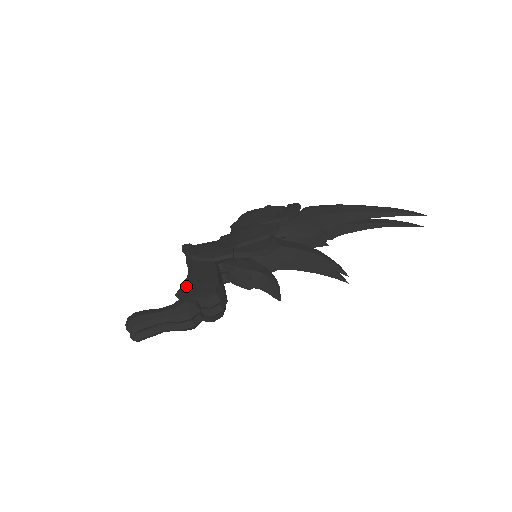
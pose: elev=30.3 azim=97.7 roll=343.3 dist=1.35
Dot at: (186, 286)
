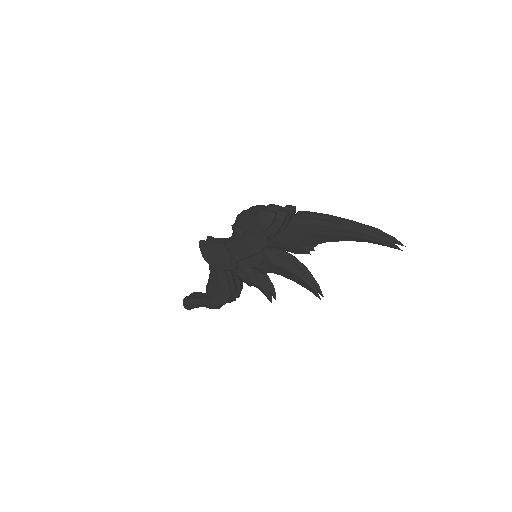
Dot at: (210, 291)
